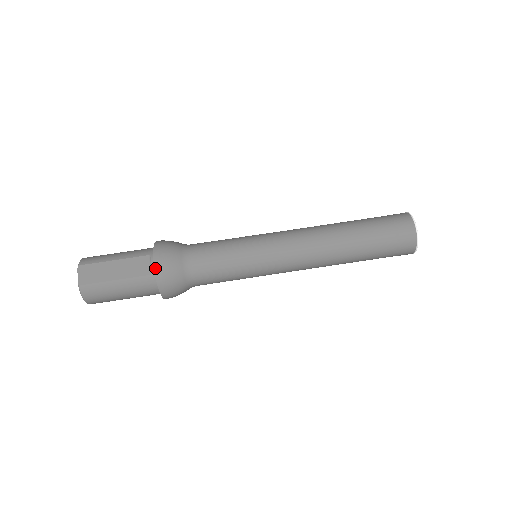
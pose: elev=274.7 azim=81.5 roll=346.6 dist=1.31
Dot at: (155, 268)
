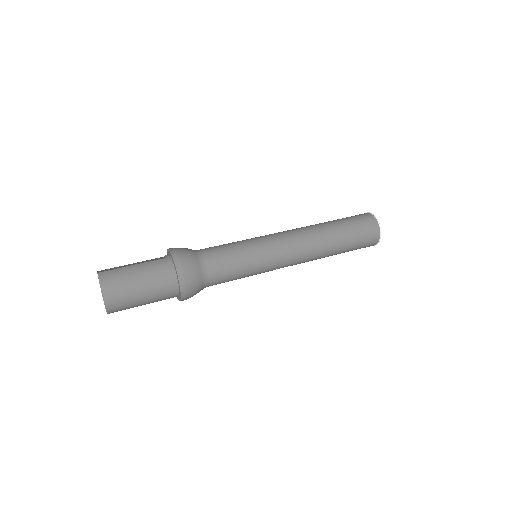
Dot at: (170, 249)
